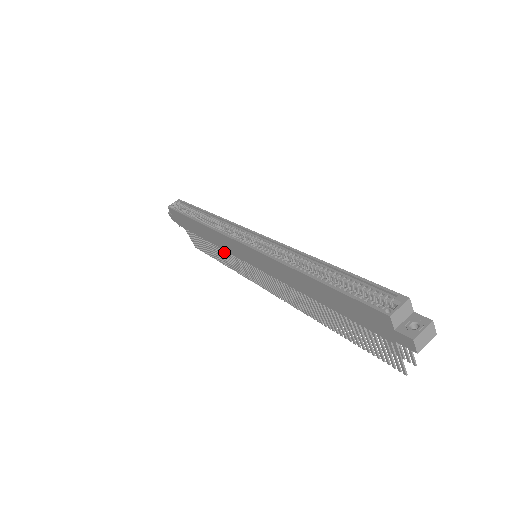
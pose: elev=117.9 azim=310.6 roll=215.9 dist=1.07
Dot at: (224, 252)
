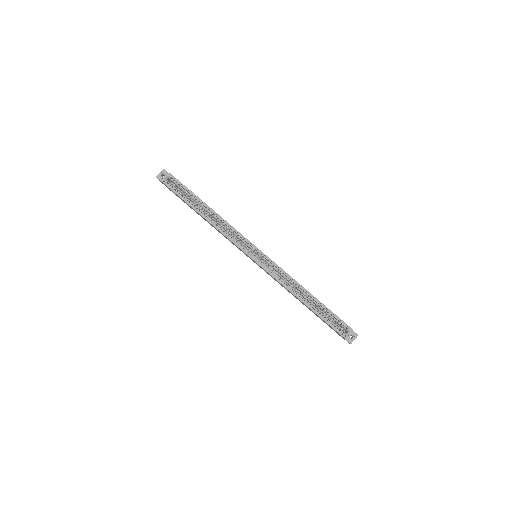
Dot at: occluded
